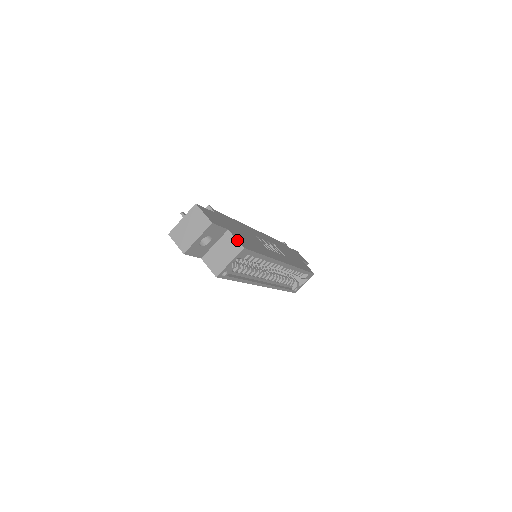
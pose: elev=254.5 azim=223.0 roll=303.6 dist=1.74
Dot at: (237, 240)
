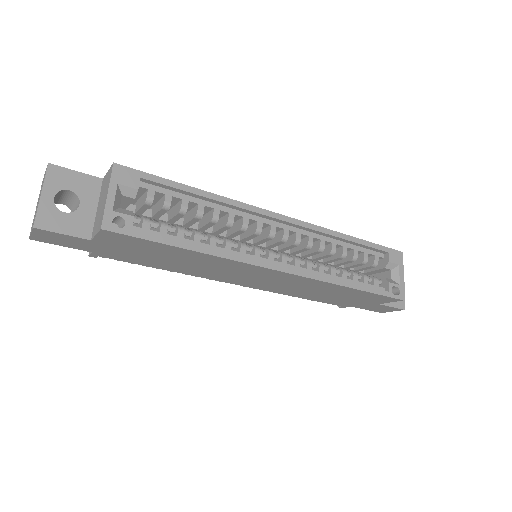
Dot at: (108, 170)
